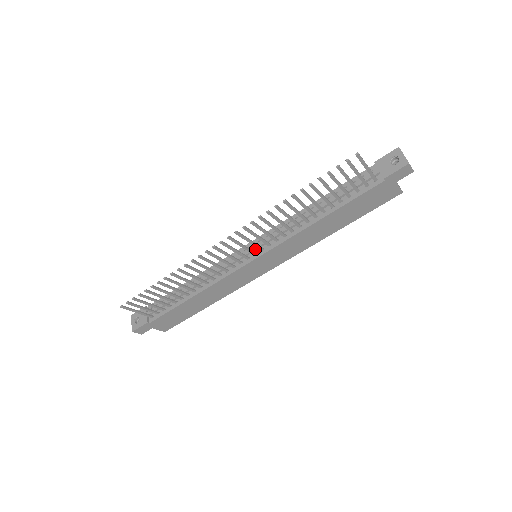
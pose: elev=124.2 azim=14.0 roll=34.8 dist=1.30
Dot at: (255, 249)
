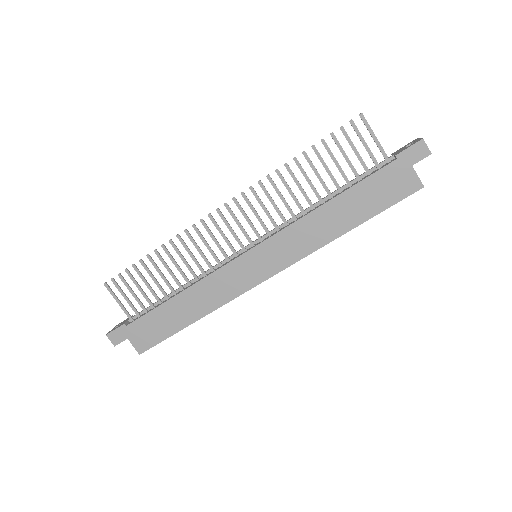
Dot at: (255, 242)
